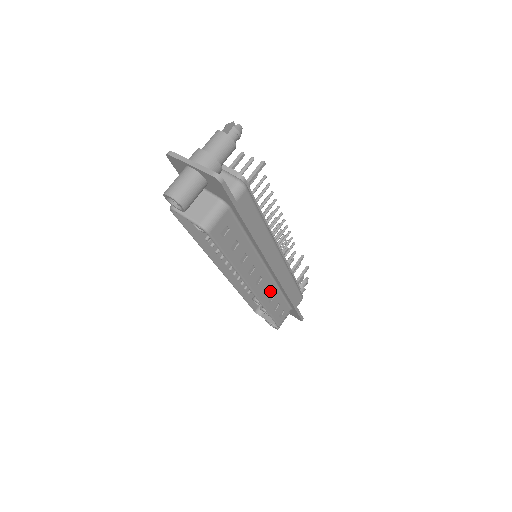
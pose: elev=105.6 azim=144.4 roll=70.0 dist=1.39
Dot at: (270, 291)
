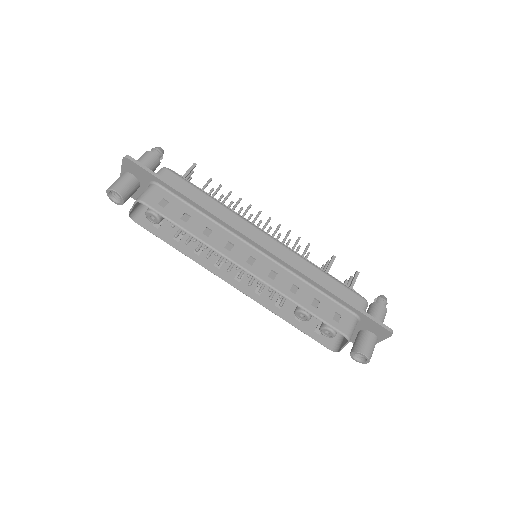
Dot at: (284, 279)
